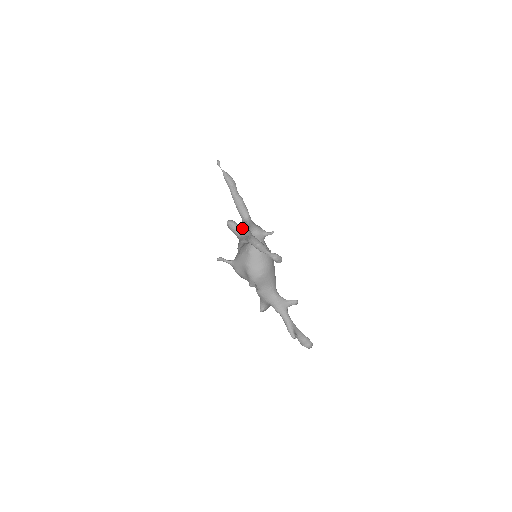
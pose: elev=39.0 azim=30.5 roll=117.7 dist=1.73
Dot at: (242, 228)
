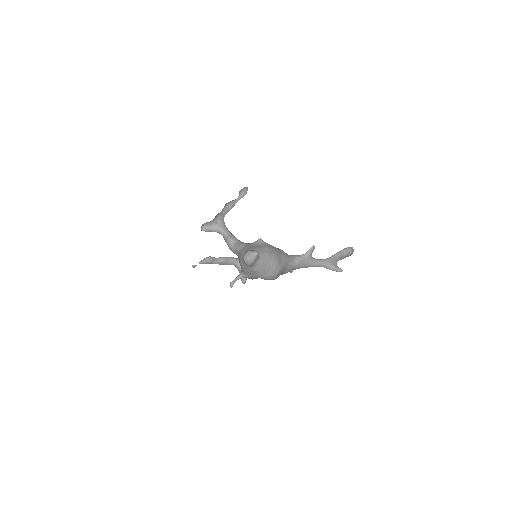
Dot at: (216, 225)
